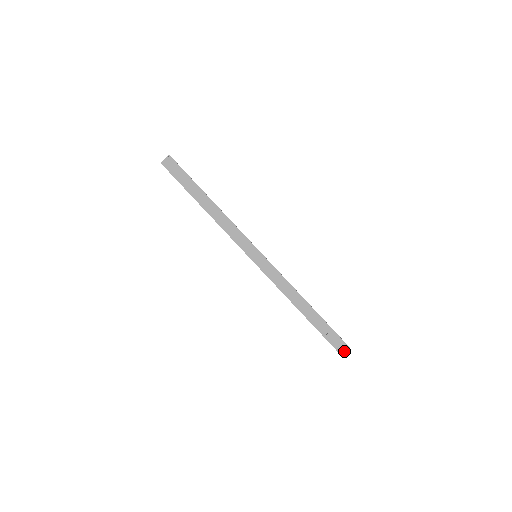
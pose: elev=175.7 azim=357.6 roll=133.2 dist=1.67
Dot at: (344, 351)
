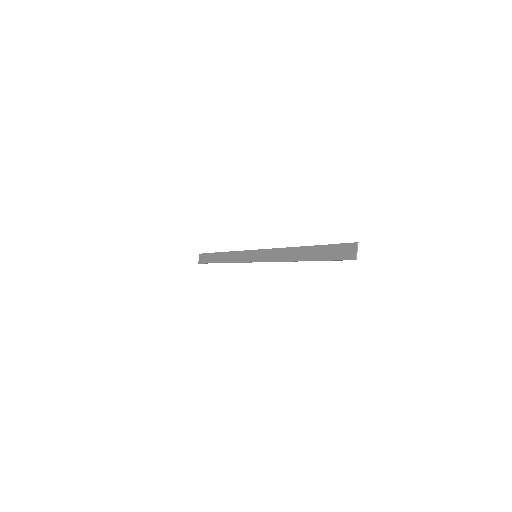
Dot at: (354, 252)
